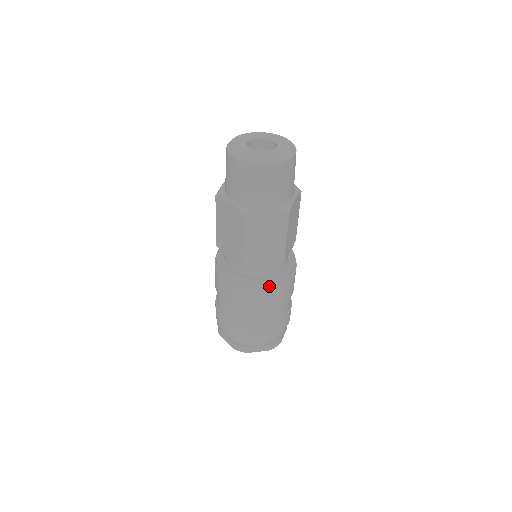
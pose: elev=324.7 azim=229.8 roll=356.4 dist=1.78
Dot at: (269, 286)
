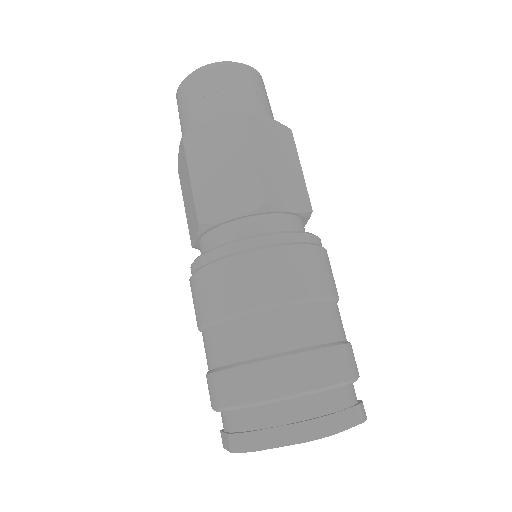
Dot at: (247, 249)
